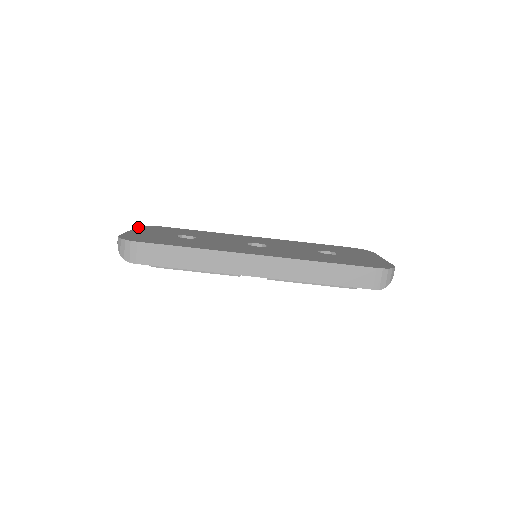
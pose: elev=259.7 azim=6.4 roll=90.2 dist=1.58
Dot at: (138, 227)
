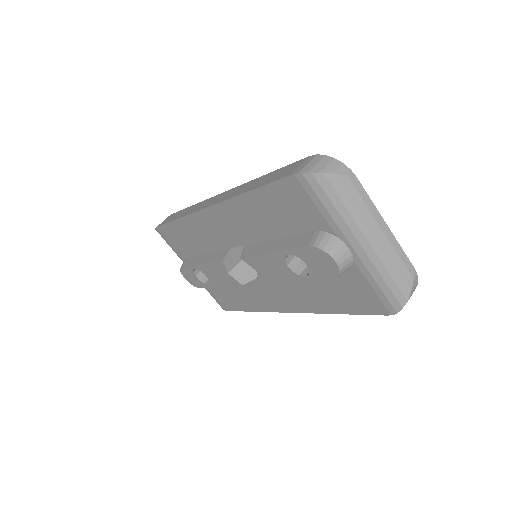
Dot at: occluded
